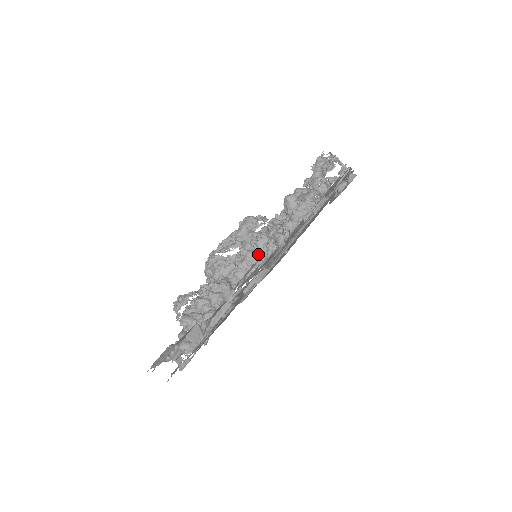
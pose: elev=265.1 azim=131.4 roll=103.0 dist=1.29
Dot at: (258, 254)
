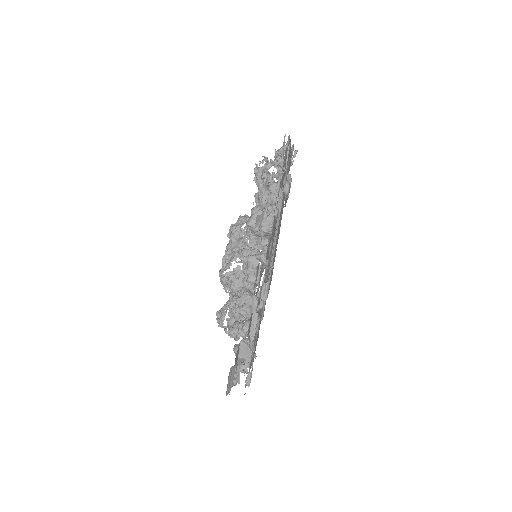
Dot at: occluded
